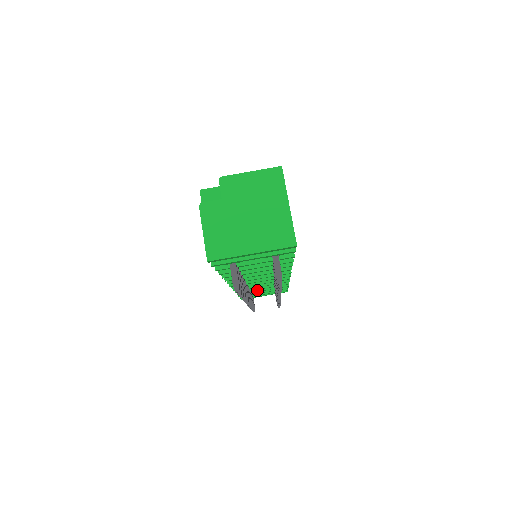
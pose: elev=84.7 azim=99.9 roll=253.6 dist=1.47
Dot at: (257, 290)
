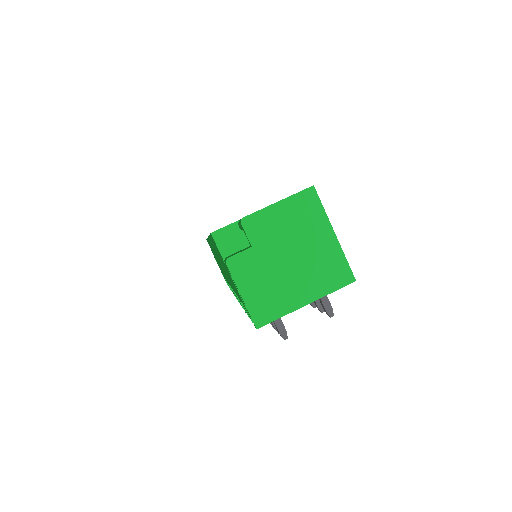
Dot at: occluded
